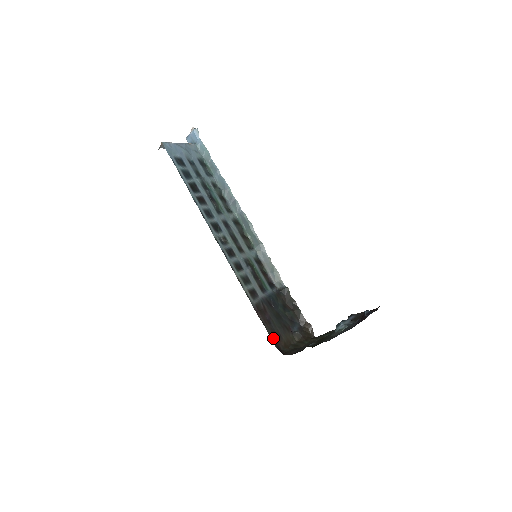
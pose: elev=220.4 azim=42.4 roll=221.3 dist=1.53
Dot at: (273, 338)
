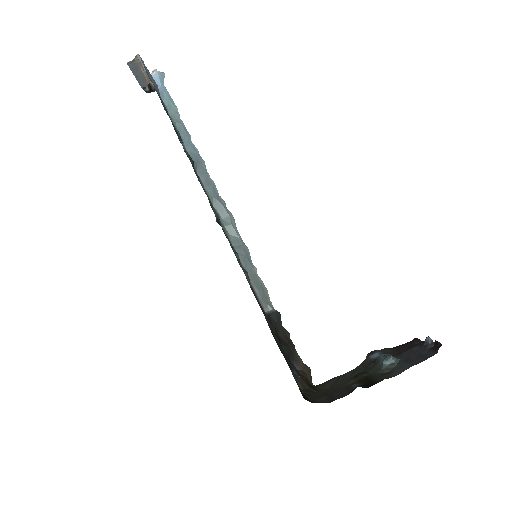
Dot at: occluded
